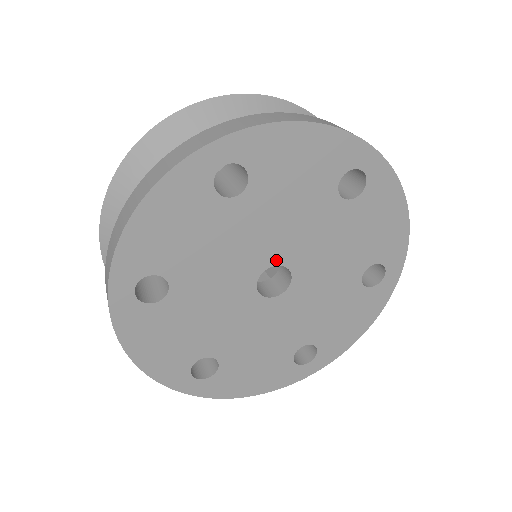
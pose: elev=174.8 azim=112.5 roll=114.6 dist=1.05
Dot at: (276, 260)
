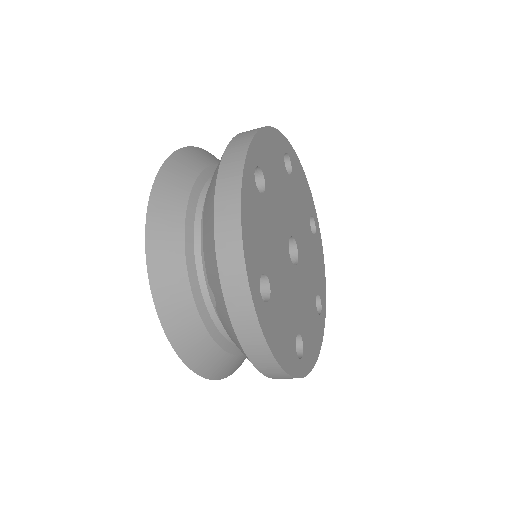
Dot at: (295, 235)
